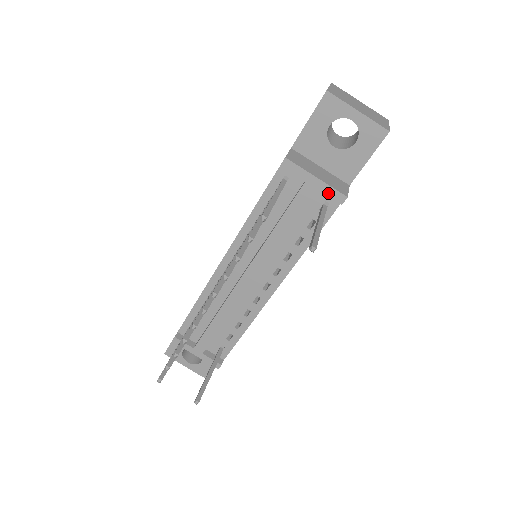
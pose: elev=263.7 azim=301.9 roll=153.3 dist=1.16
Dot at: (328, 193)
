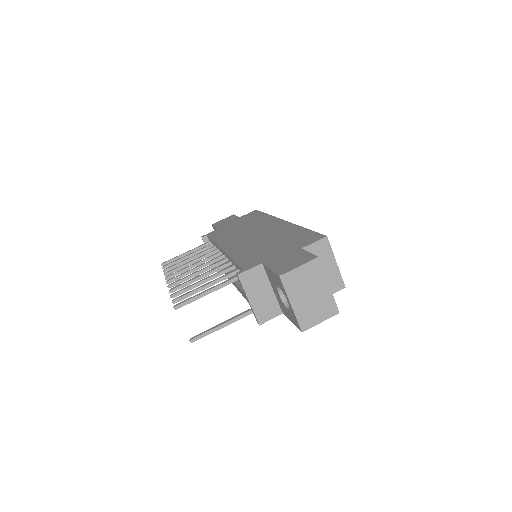
Dot at: (253, 311)
